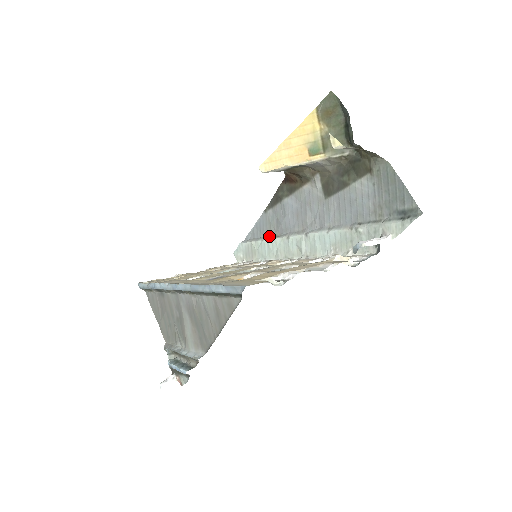
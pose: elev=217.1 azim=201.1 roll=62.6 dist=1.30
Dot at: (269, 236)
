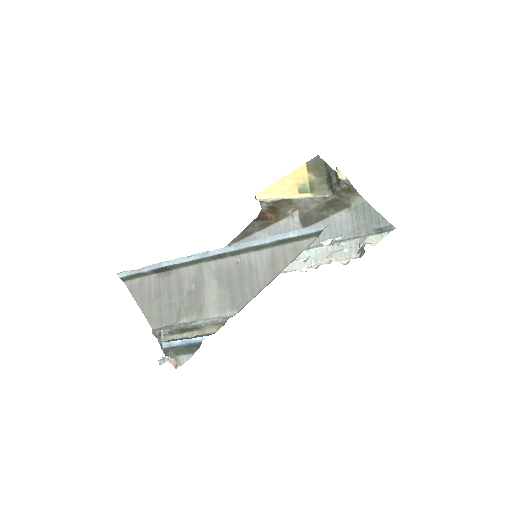
Dot at: occluded
